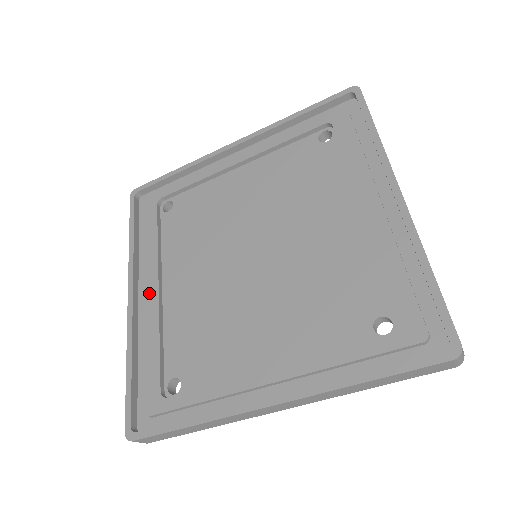
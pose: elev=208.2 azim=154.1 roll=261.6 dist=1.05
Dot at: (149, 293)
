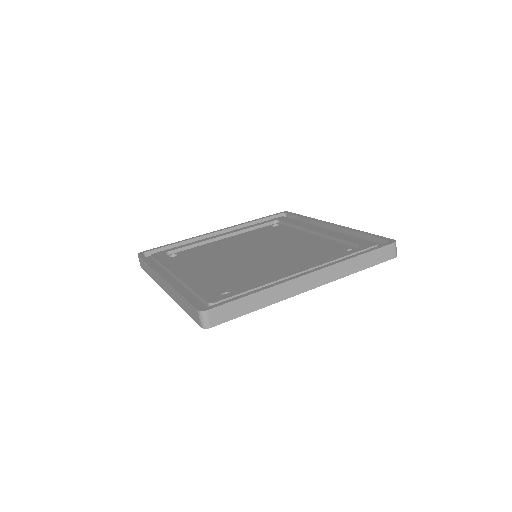
Dot at: (180, 274)
